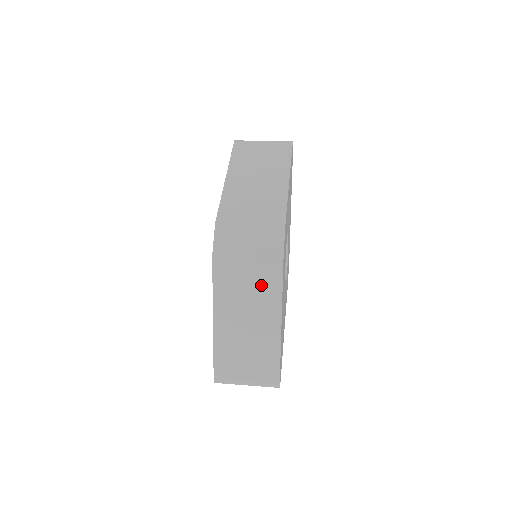
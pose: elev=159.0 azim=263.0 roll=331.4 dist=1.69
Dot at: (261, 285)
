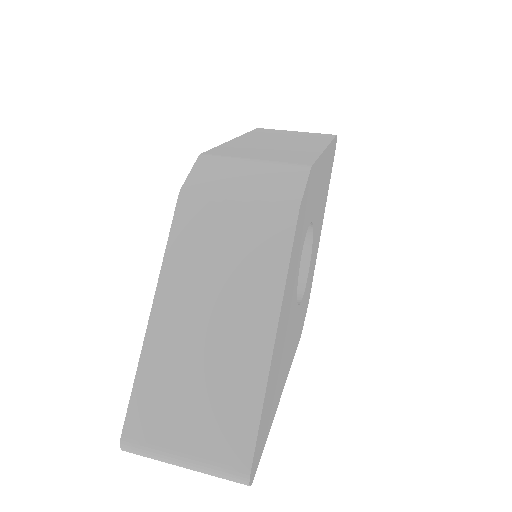
Dot at: (251, 251)
